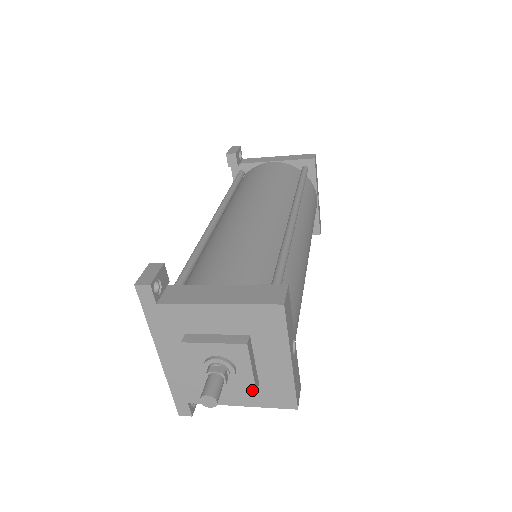
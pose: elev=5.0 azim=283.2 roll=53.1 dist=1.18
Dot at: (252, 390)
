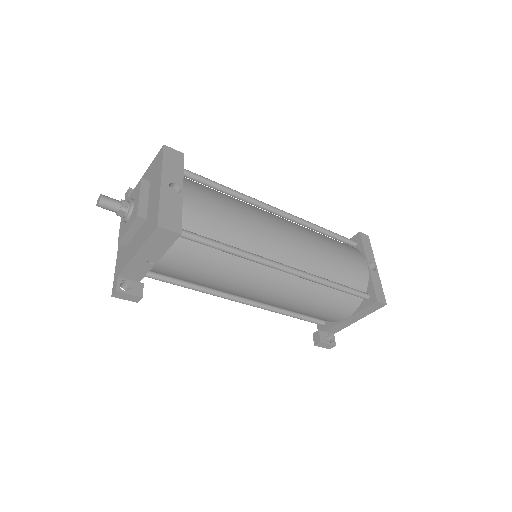
Dot at: (136, 216)
